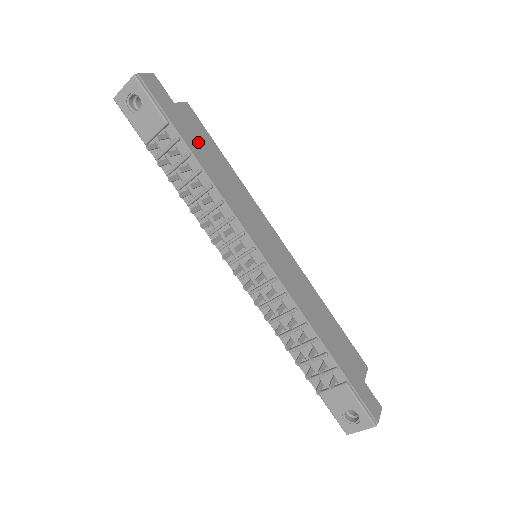
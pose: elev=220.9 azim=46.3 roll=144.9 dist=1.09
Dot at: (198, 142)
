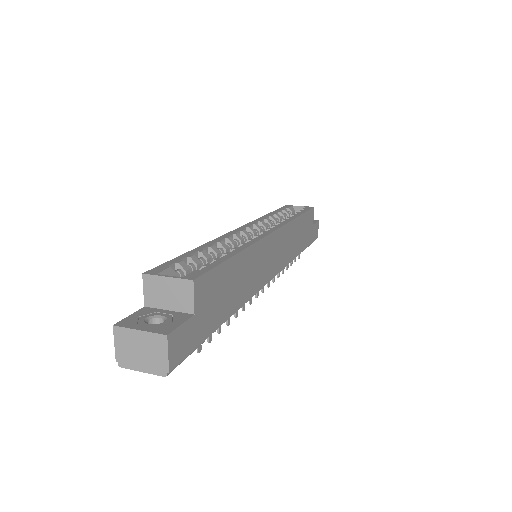
Dot at: (223, 299)
